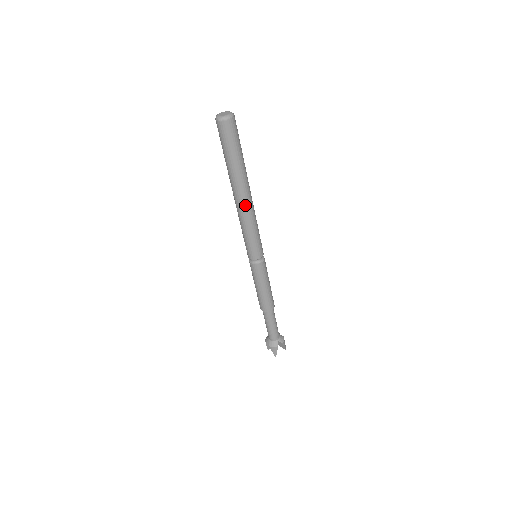
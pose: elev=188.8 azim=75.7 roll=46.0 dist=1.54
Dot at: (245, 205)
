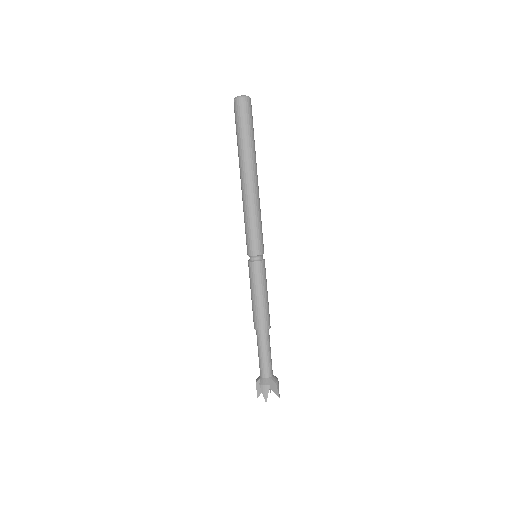
Dot at: (251, 188)
